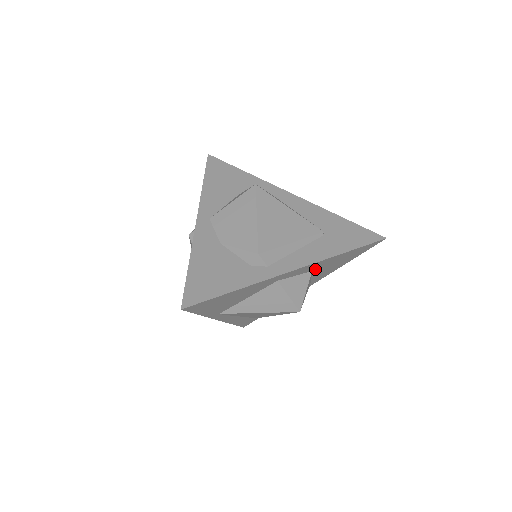
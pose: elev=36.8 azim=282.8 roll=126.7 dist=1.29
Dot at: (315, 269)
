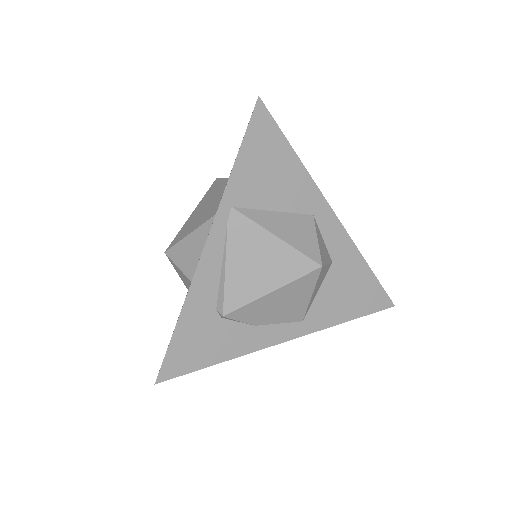
Dot at: (335, 264)
